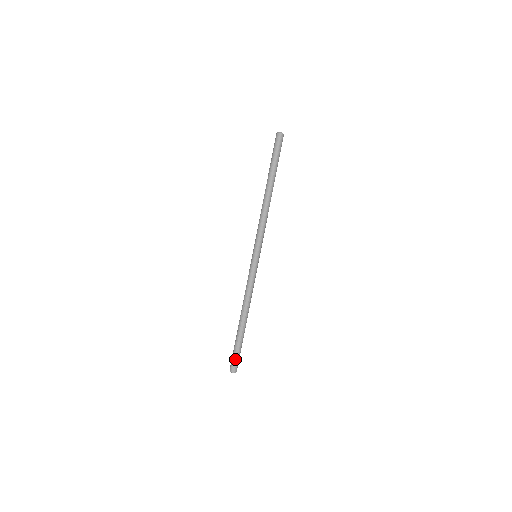
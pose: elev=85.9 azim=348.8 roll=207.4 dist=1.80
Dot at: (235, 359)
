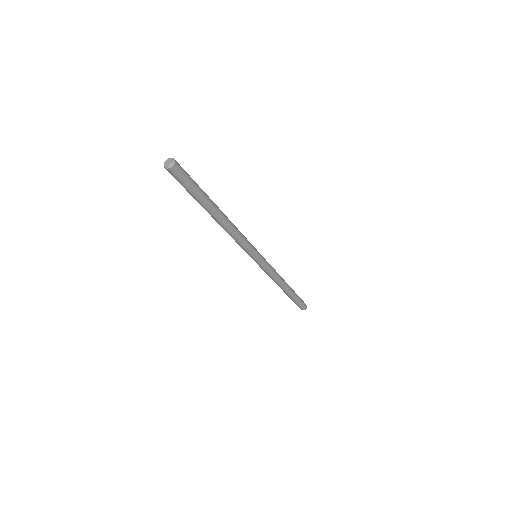
Dot at: (297, 305)
